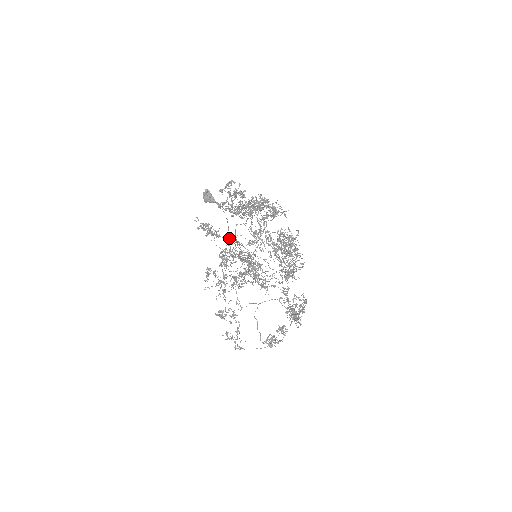
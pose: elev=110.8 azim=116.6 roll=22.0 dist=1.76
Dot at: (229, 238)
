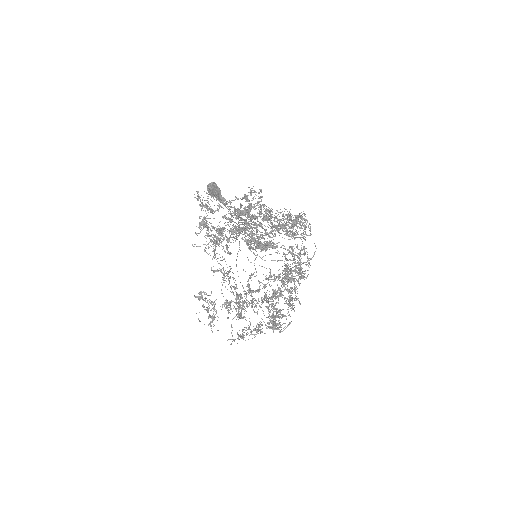
Dot at: occluded
